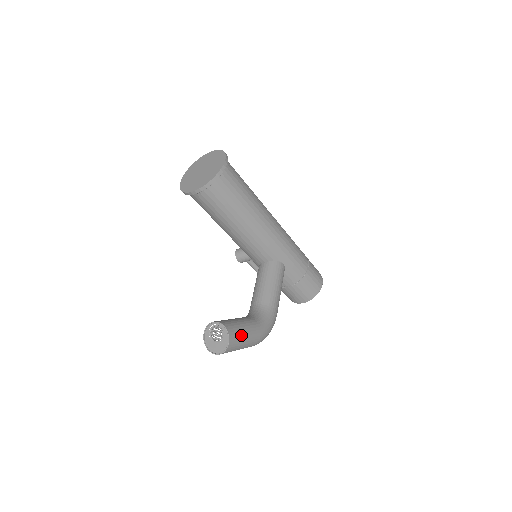
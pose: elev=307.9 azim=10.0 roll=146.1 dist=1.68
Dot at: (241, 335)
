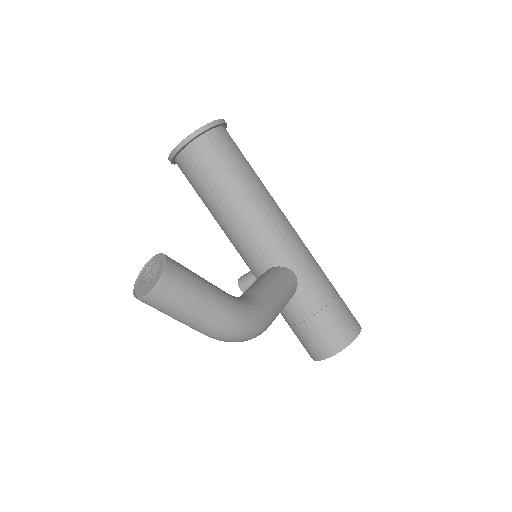
Dot at: (191, 281)
